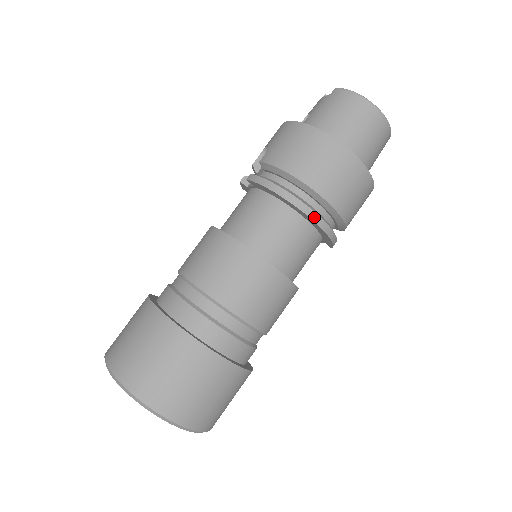
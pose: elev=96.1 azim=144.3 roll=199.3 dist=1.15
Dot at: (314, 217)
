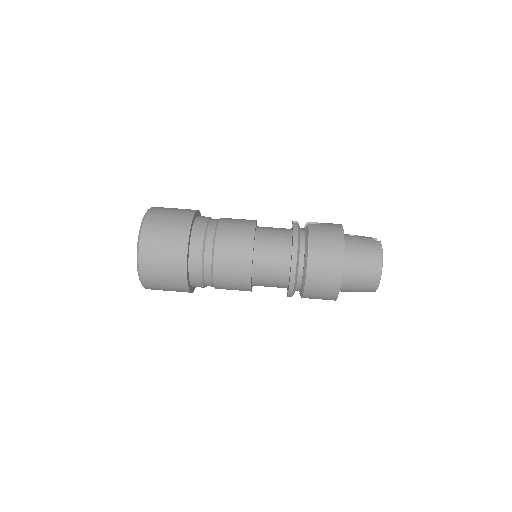
Dot at: (293, 271)
